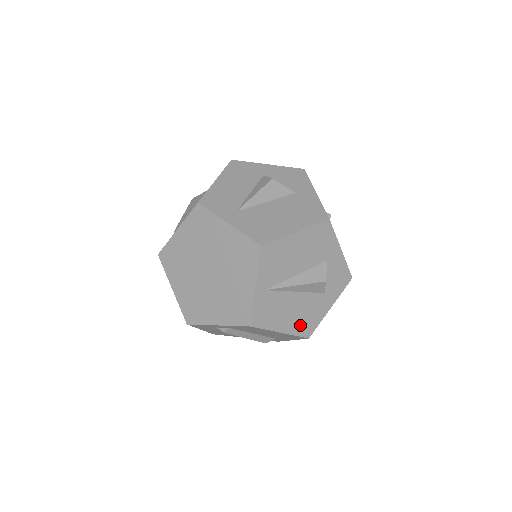
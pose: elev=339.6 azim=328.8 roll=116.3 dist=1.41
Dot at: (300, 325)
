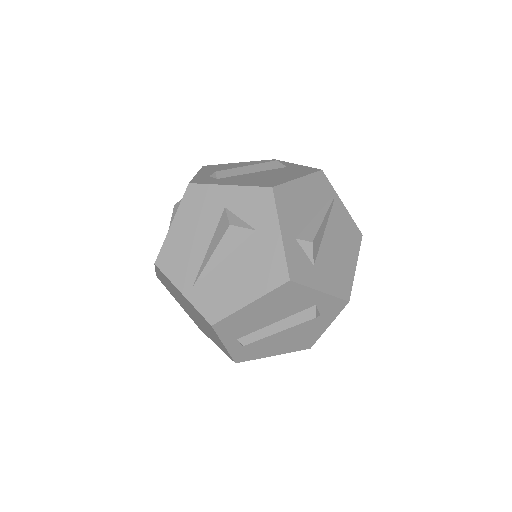
Dot at: (263, 279)
